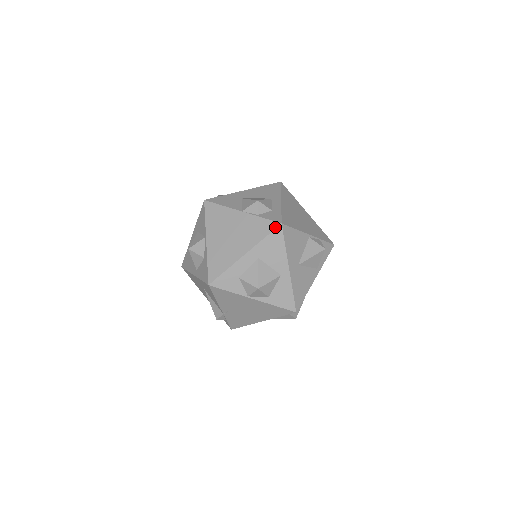
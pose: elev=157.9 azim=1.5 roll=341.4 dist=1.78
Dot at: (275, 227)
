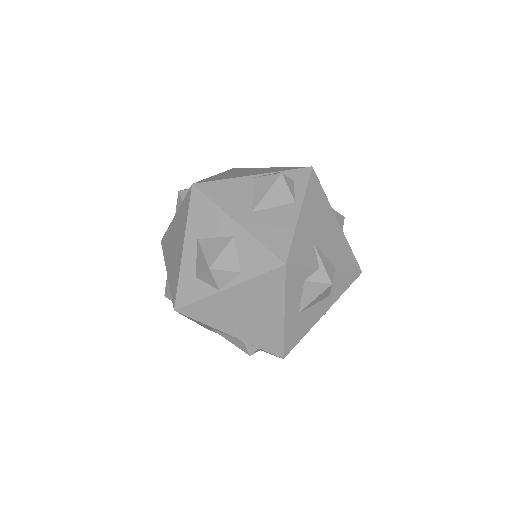
Dot at: (190, 194)
